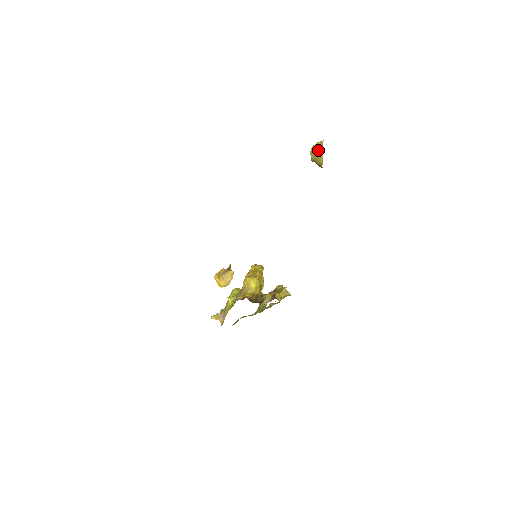
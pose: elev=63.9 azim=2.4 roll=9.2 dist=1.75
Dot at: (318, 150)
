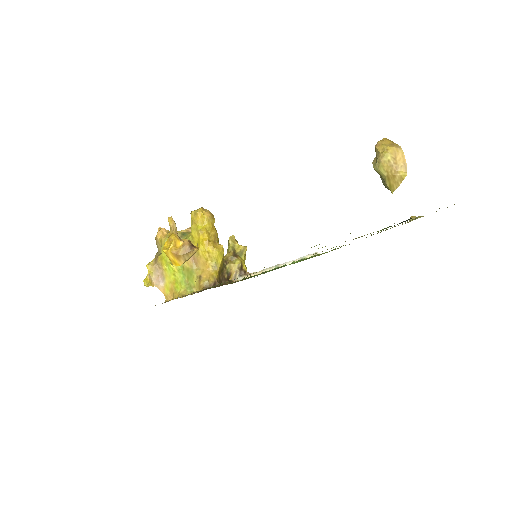
Dot at: (398, 171)
